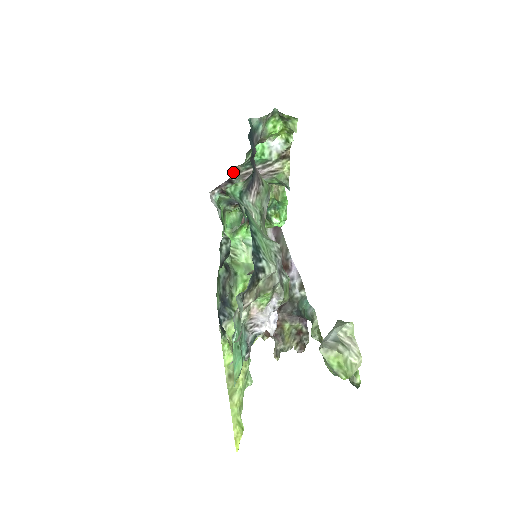
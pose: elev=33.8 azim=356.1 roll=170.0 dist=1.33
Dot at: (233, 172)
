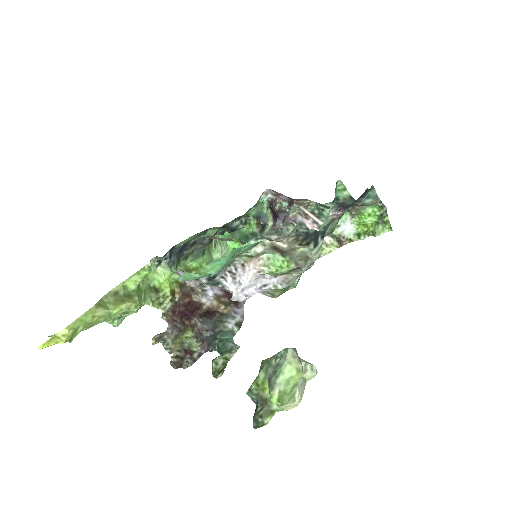
Dot at: (303, 200)
